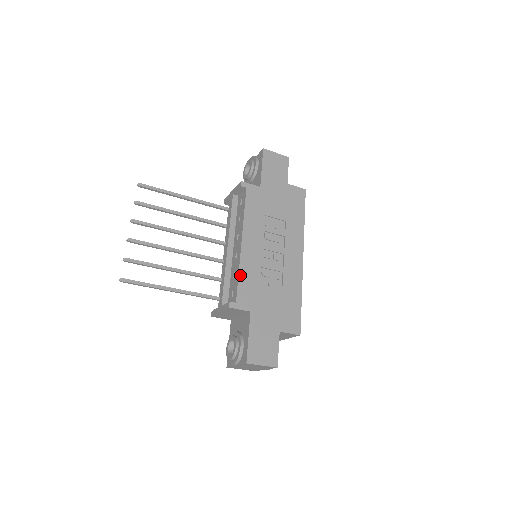
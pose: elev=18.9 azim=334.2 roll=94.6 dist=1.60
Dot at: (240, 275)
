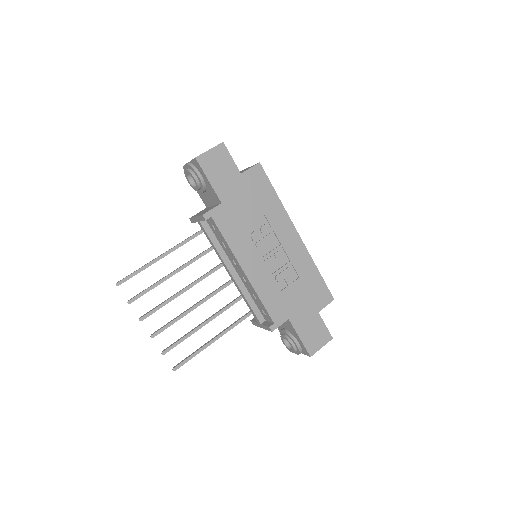
Dot at: (262, 300)
